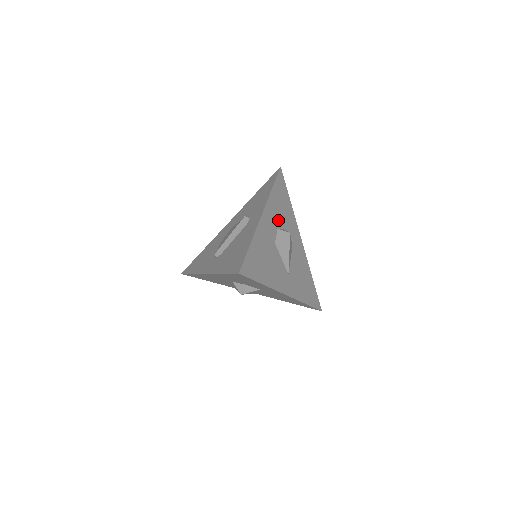
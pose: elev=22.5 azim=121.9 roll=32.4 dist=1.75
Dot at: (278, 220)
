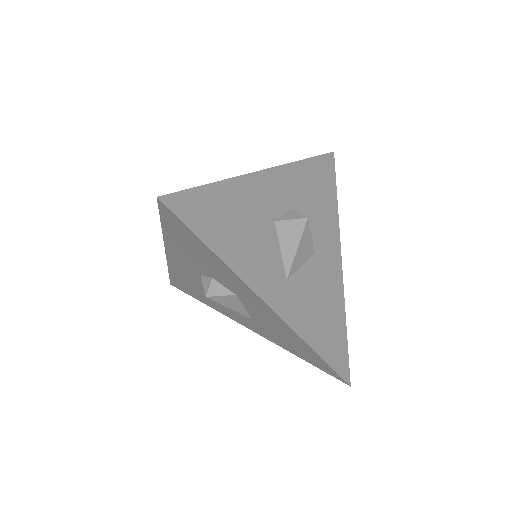
Dot at: (297, 201)
